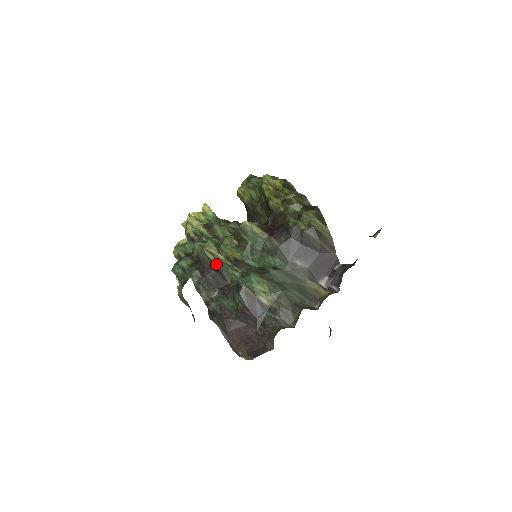
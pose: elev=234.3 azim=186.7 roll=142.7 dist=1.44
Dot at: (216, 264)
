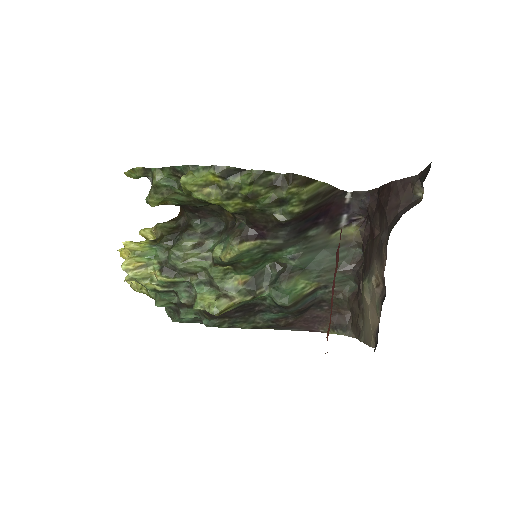
Dot at: (237, 307)
